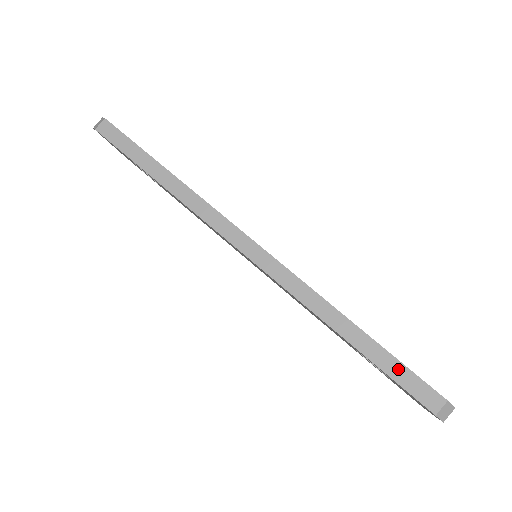
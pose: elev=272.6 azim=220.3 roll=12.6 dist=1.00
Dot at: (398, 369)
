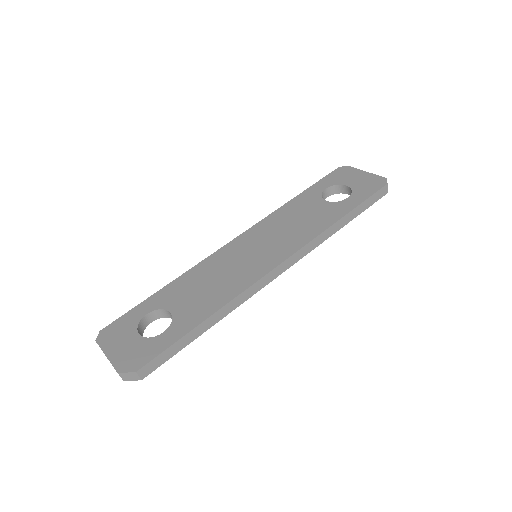
Dot at: (367, 203)
